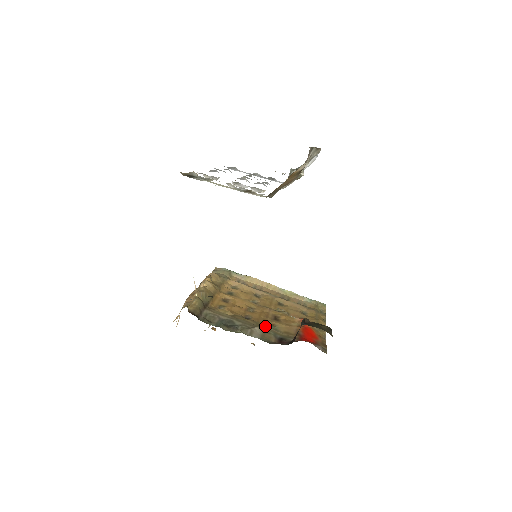
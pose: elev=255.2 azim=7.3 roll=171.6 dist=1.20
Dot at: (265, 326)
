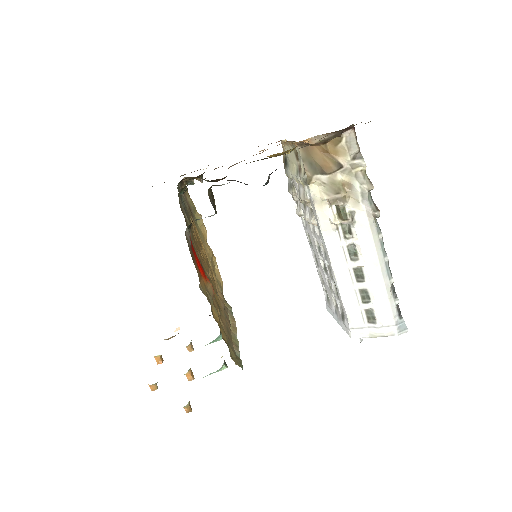
Dot at: (191, 232)
